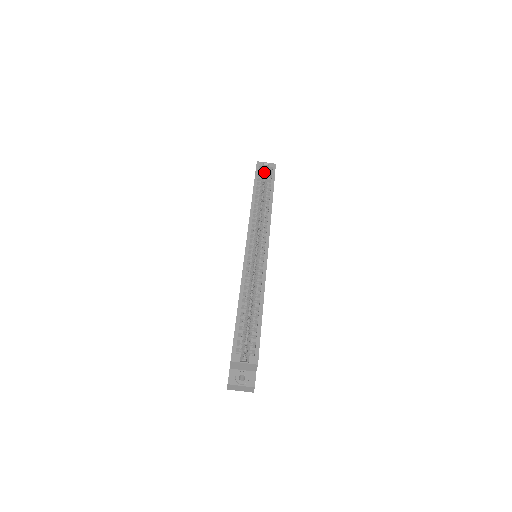
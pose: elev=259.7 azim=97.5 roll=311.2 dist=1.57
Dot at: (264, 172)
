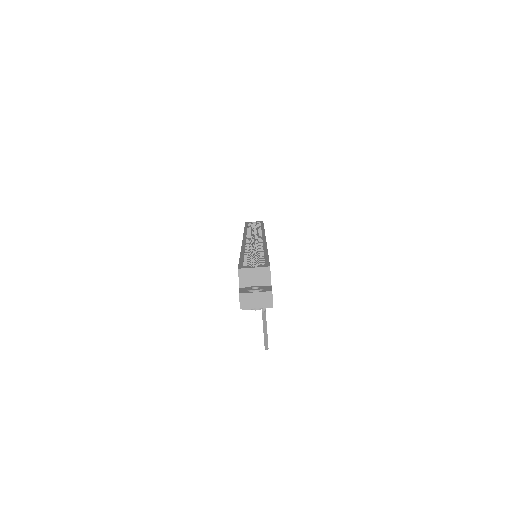
Dot at: occluded
